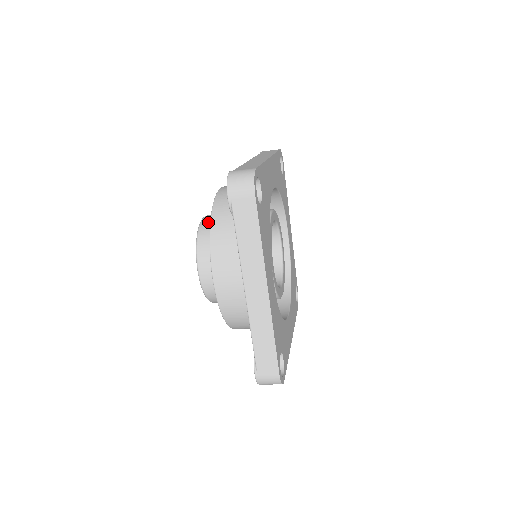
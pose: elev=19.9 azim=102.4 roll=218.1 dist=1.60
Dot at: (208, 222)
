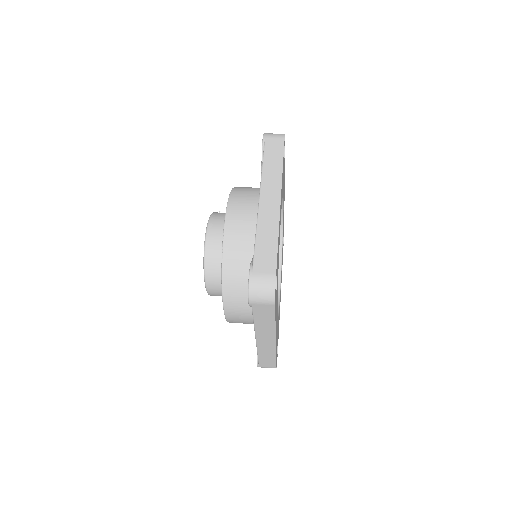
Dot at: (213, 244)
